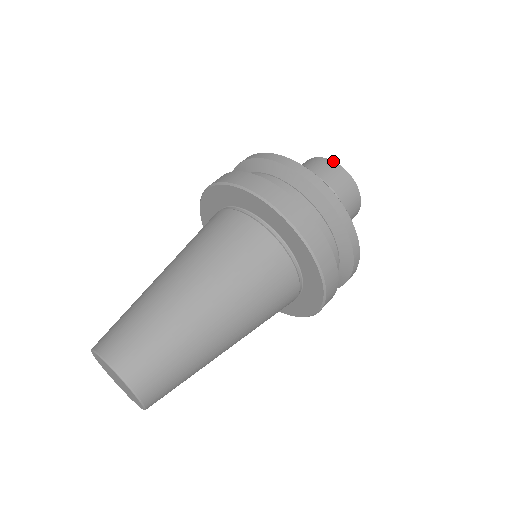
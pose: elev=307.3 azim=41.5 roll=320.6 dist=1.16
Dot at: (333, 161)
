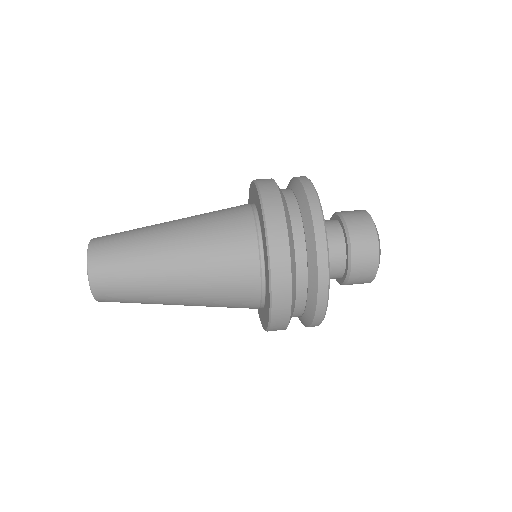
Dot at: (369, 214)
